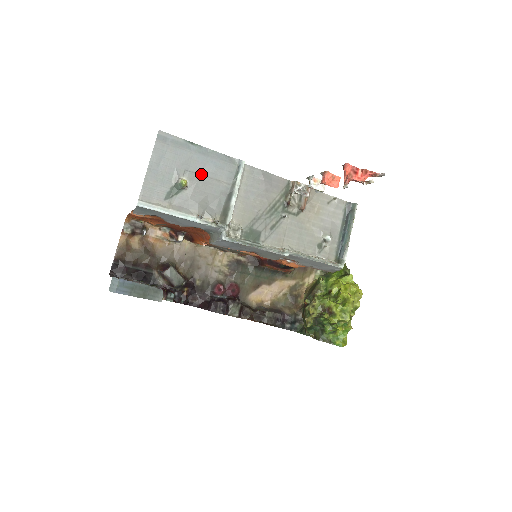
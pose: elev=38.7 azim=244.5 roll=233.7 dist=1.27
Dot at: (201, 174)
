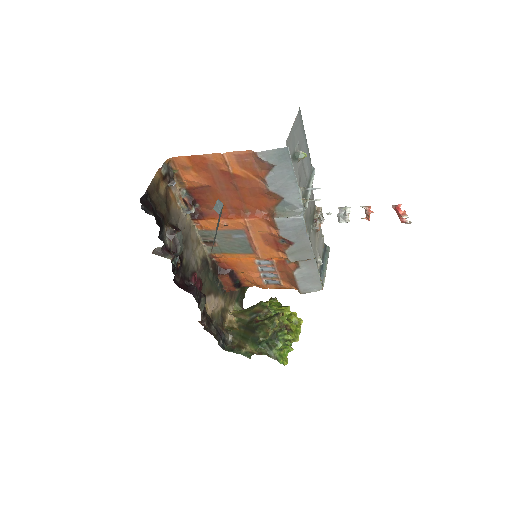
Dot at: (303, 159)
